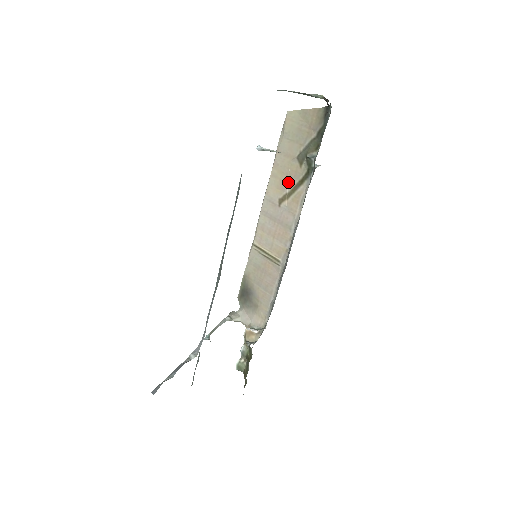
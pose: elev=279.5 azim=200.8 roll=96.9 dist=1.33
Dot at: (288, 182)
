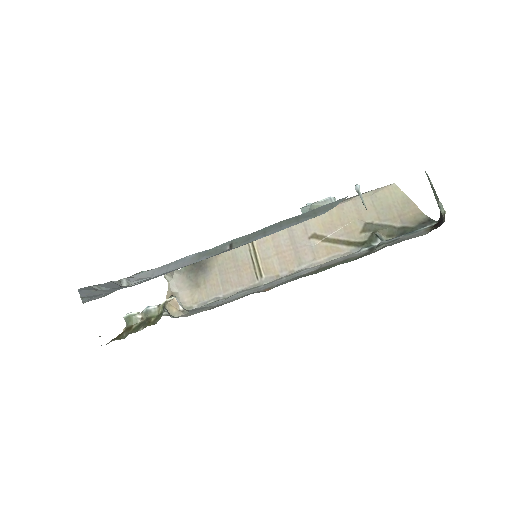
Dot at: (337, 230)
